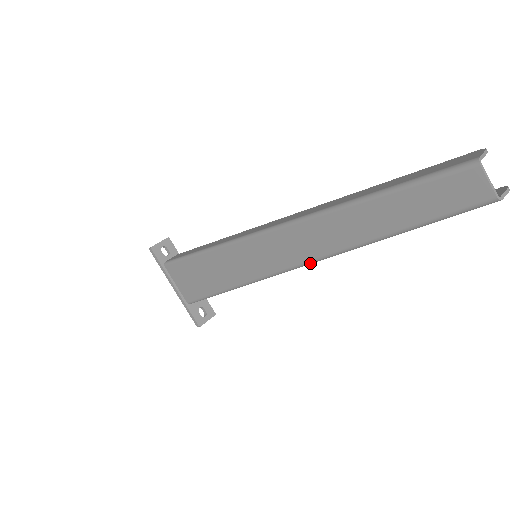
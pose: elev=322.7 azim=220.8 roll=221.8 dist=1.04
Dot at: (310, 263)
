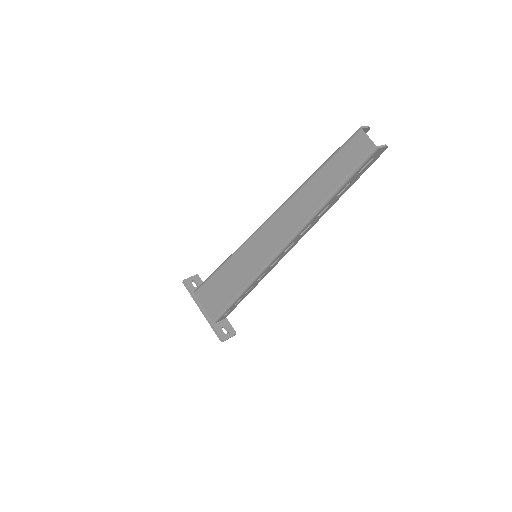
Dot at: (289, 242)
